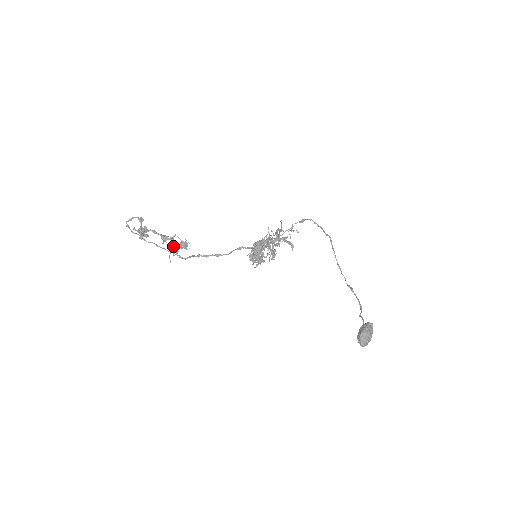
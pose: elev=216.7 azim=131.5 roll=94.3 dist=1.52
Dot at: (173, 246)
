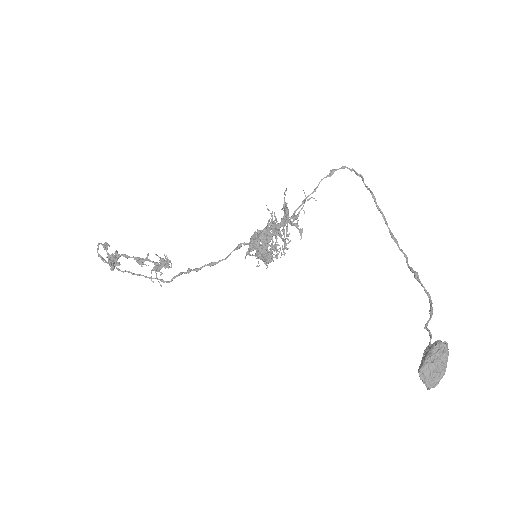
Dot at: occluded
